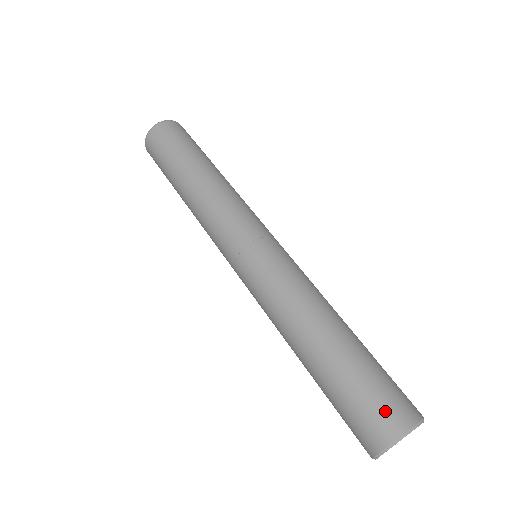
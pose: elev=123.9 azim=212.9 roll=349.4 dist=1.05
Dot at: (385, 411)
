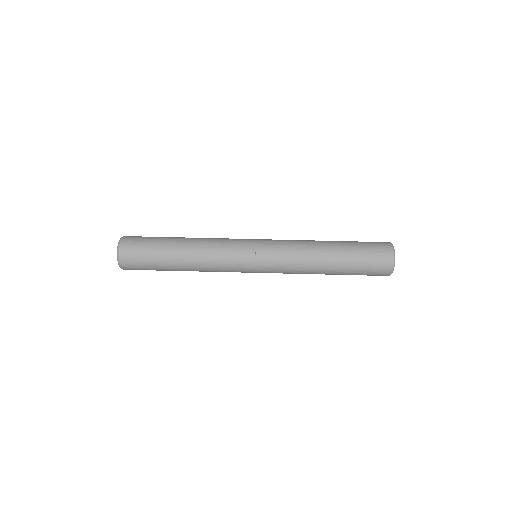
Dot at: (380, 268)
